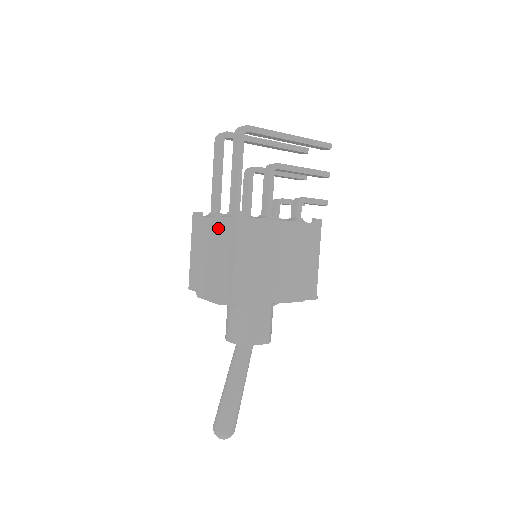
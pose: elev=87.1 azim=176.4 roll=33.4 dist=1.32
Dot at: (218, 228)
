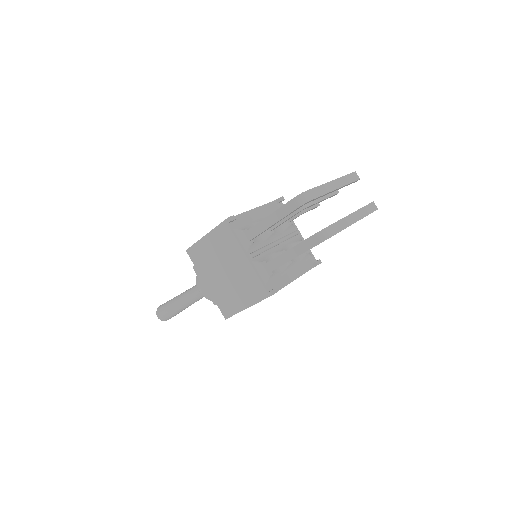
Dot at: (247, 273)
